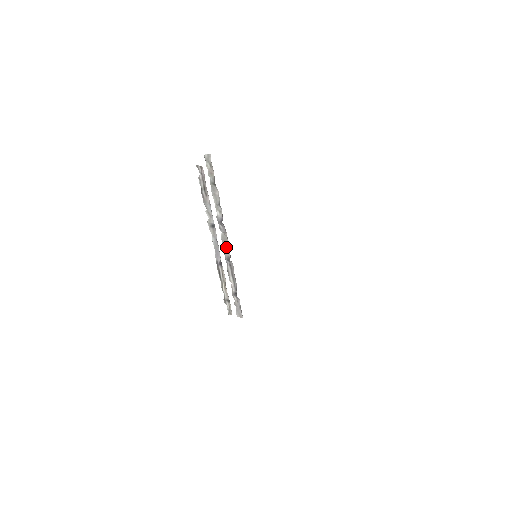
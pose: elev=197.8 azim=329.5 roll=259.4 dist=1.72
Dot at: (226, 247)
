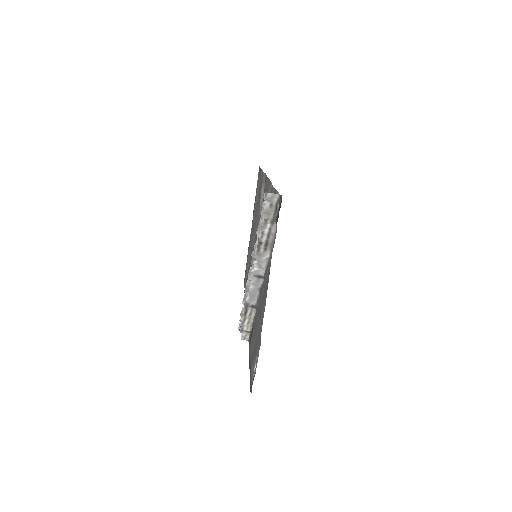
Dot at: occluded
